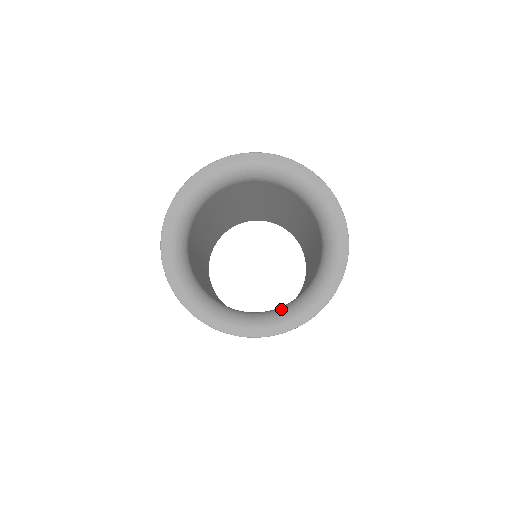
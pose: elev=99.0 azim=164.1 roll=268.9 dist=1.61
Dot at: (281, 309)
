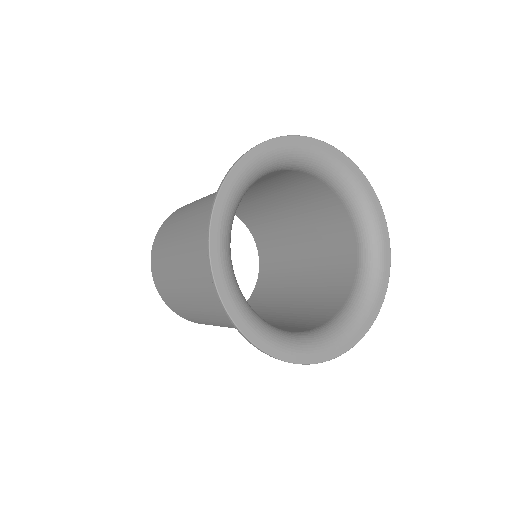
Dot at: (339, 321)
